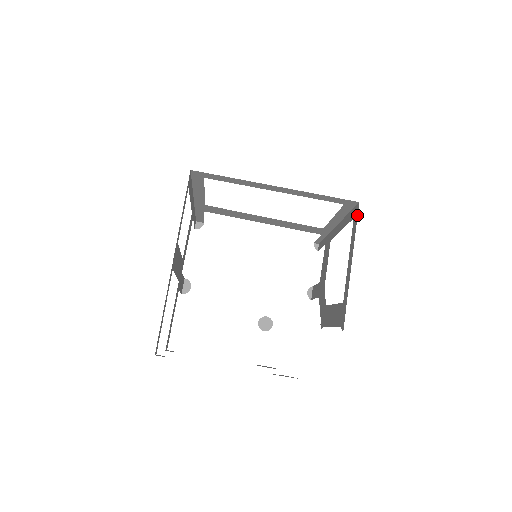
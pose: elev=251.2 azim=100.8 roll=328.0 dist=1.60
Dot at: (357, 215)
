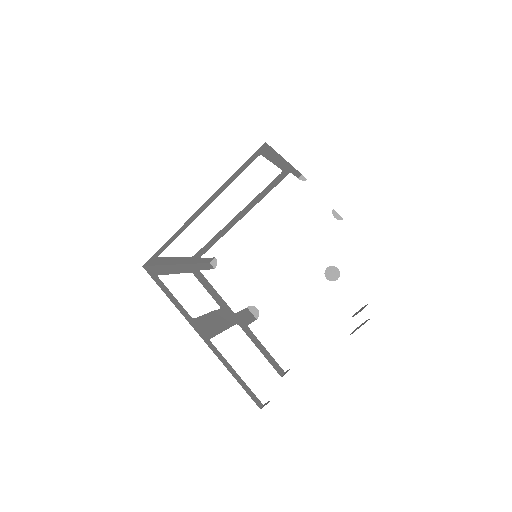
Dot at: occluded
